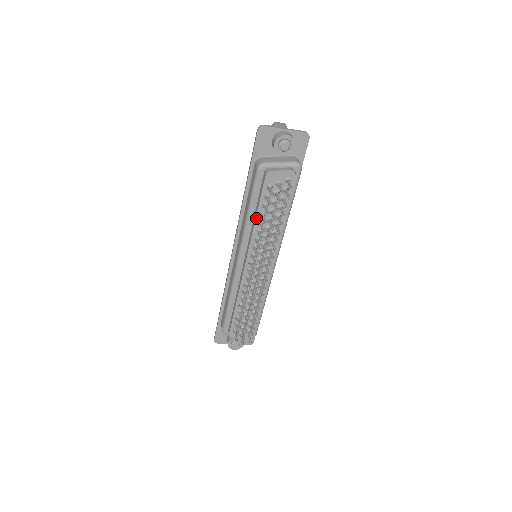
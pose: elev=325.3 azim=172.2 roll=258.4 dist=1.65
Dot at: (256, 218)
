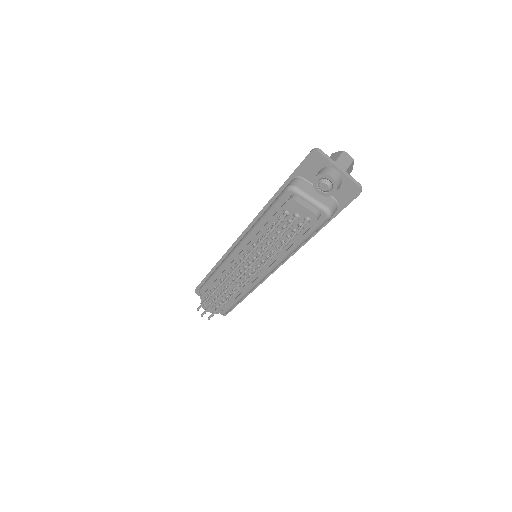
Dot at: (262, 229)
